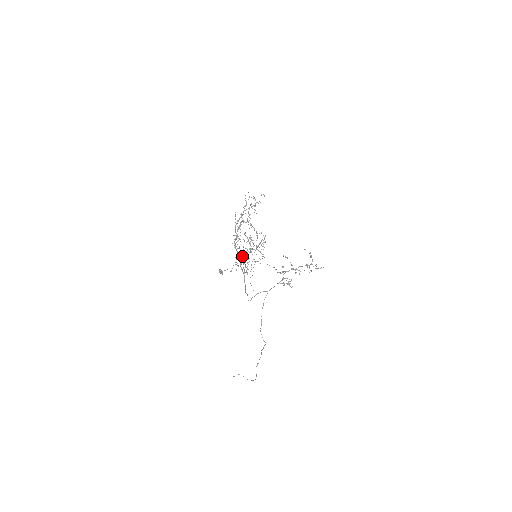
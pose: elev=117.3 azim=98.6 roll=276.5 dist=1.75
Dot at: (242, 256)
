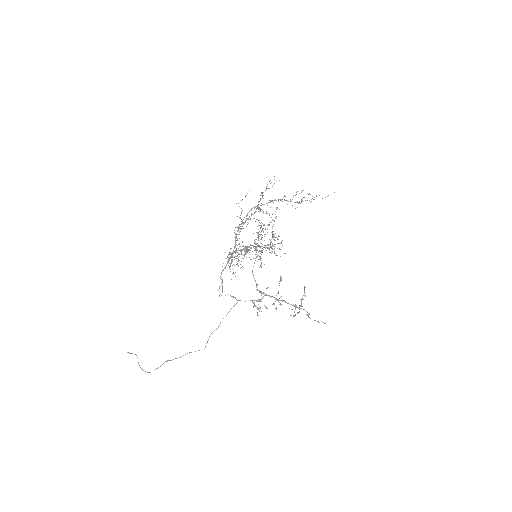
Dot at: (235, 245)
